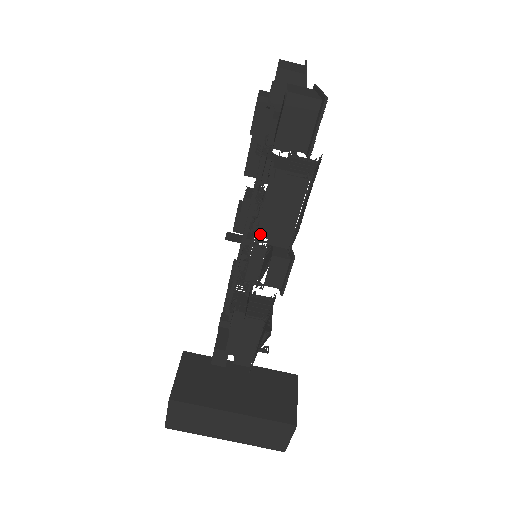
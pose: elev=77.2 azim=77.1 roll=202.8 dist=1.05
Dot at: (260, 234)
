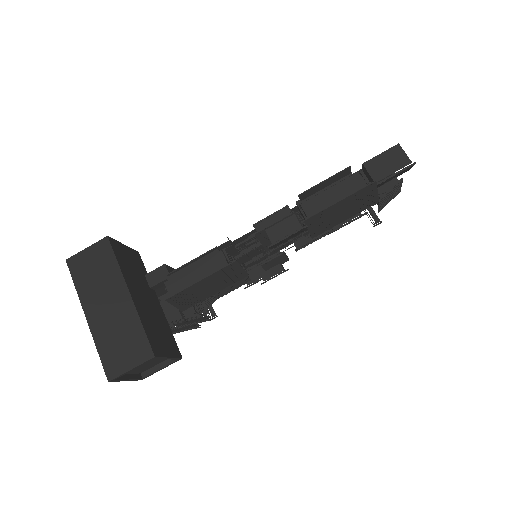
Dot at: (298, 203)
